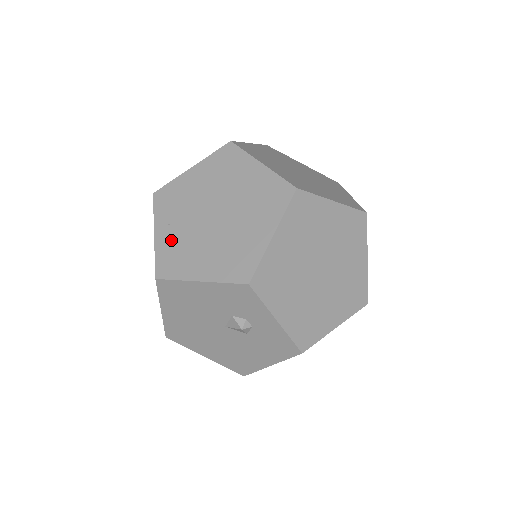
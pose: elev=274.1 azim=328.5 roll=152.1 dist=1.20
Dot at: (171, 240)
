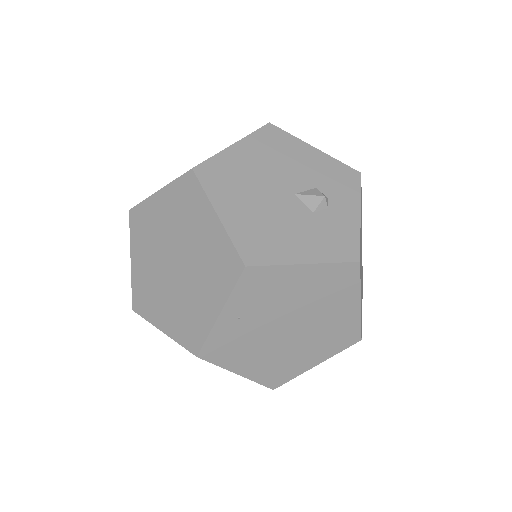
Dot at: occluded
